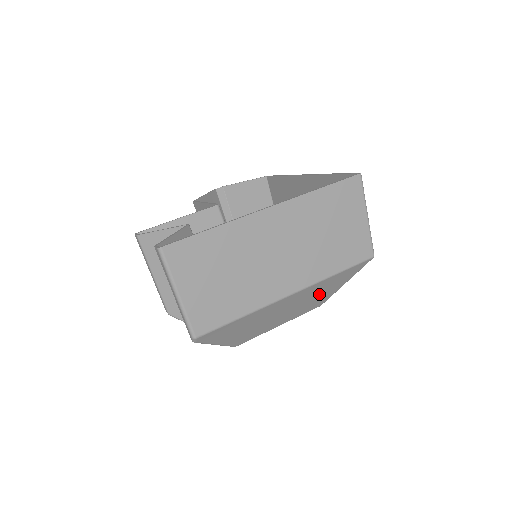
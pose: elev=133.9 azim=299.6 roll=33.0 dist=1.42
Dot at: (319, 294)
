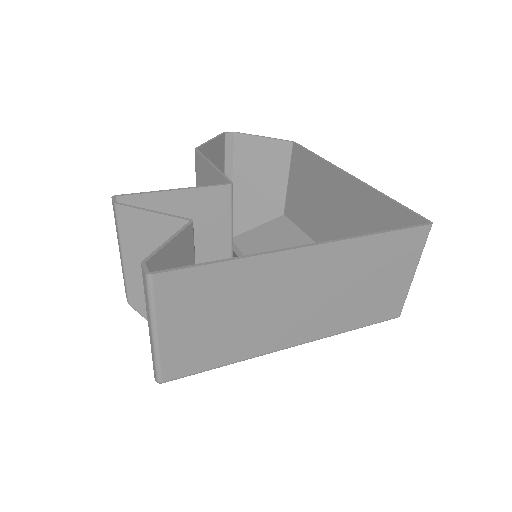
Dot at: occluded
